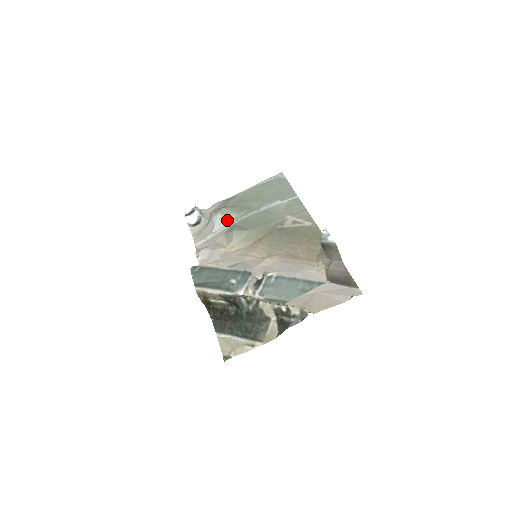
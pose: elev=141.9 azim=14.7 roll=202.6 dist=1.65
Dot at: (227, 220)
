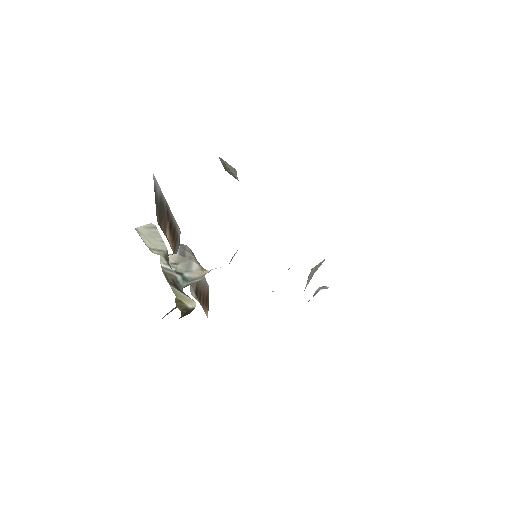
Dot at: (316, 270)
